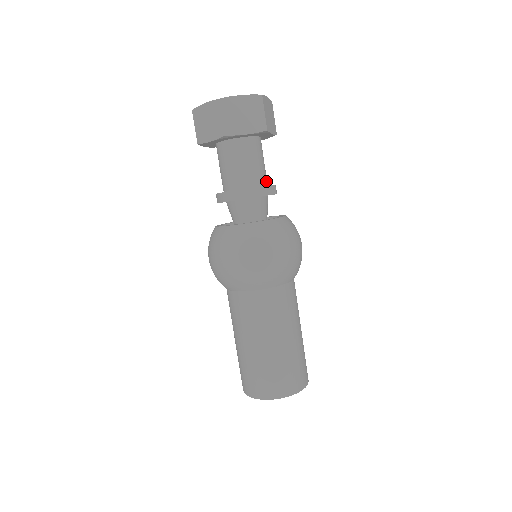
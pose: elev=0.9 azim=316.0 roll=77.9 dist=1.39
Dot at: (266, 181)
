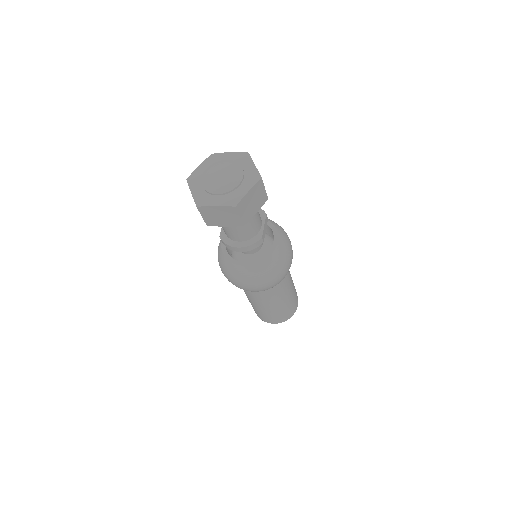
Dot at: occluded
